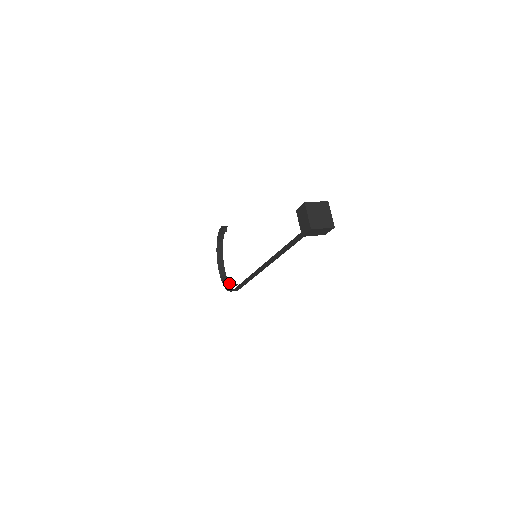
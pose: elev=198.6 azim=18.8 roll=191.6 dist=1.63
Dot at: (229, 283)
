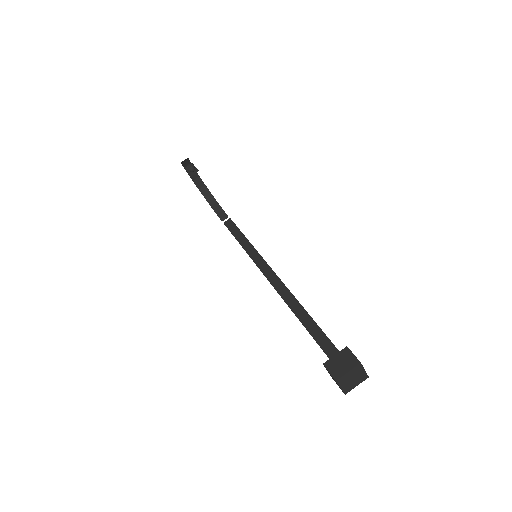
Dot at: (213, 196)
